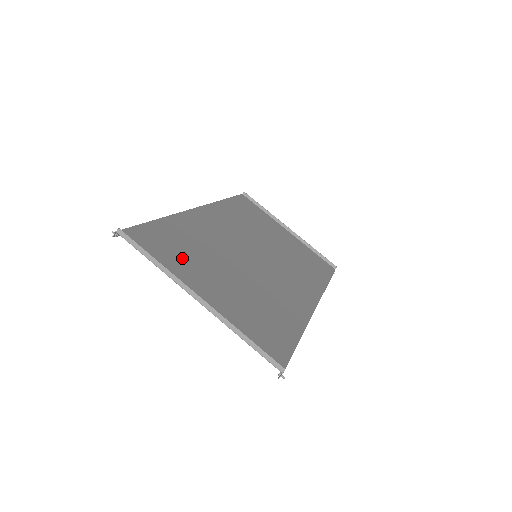
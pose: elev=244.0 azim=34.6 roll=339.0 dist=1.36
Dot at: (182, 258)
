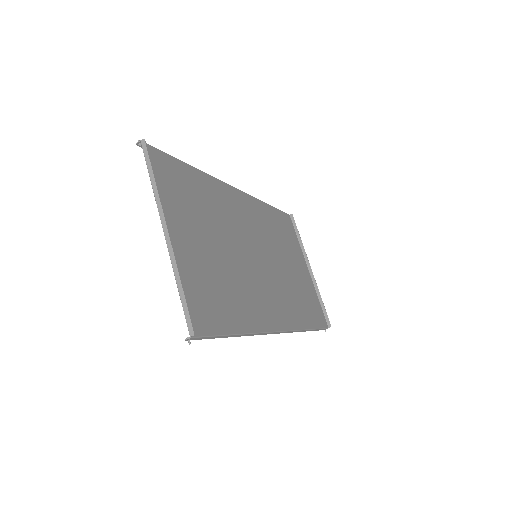
Dot at: (182, 200)
